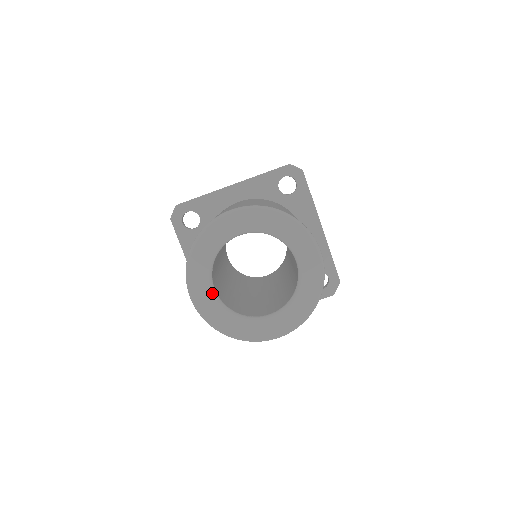
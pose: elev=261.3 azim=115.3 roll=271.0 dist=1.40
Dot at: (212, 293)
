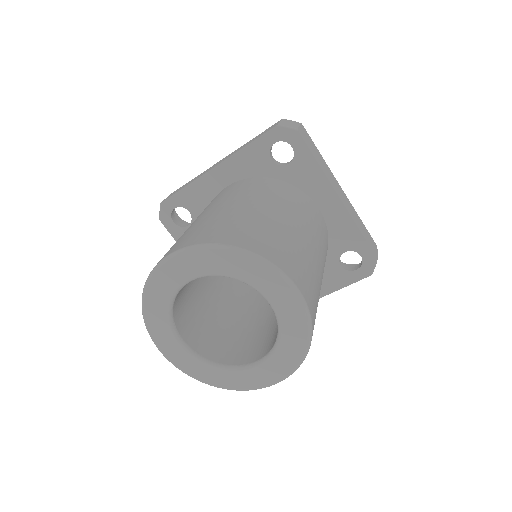
Dot at: (181, 347)
